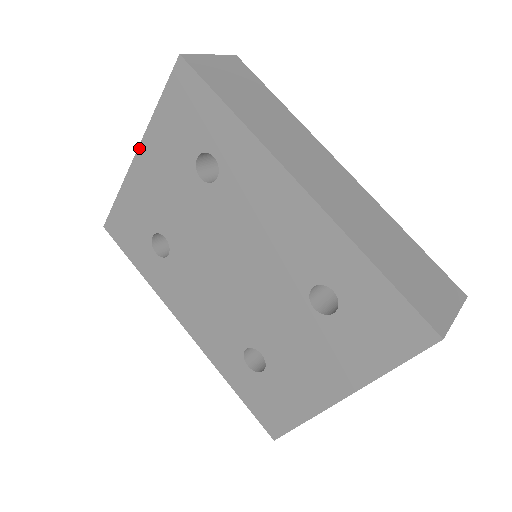
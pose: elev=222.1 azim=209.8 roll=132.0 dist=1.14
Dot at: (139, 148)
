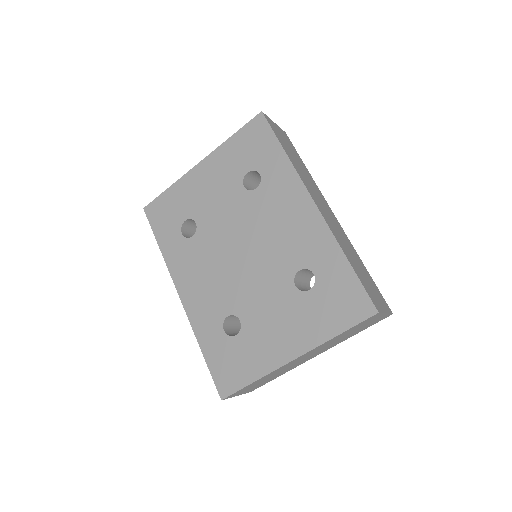
Dot at: (204, 159)
